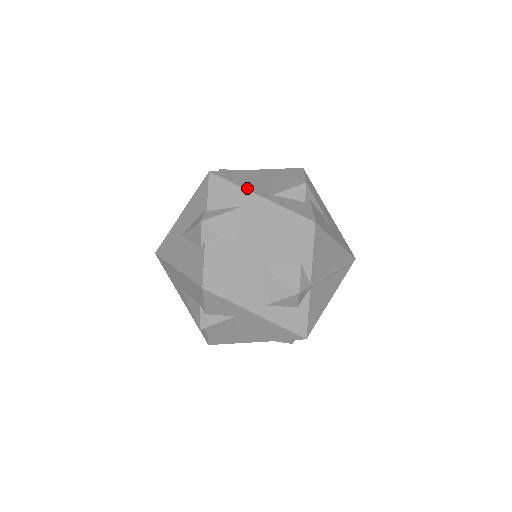
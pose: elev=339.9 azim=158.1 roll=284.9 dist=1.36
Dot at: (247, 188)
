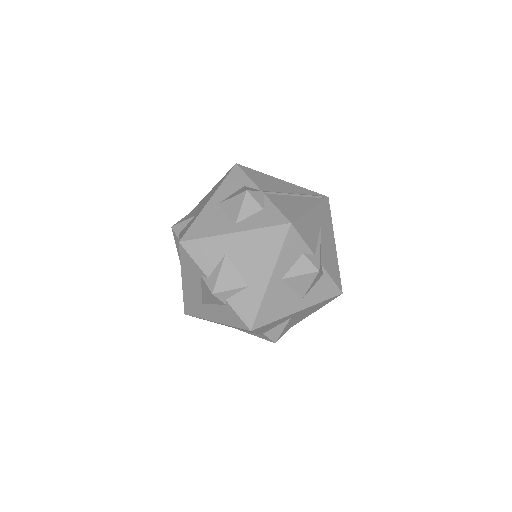
Dot at: occluded
